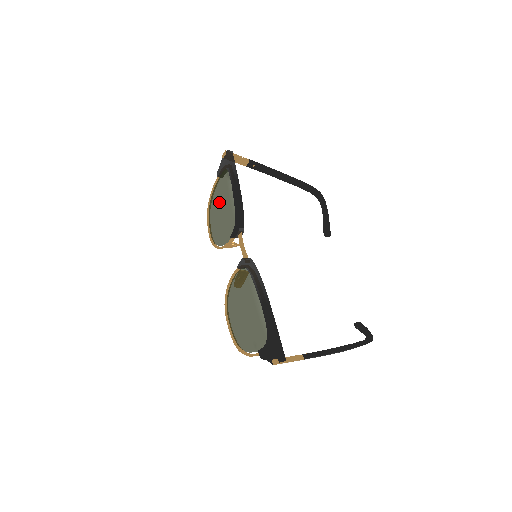
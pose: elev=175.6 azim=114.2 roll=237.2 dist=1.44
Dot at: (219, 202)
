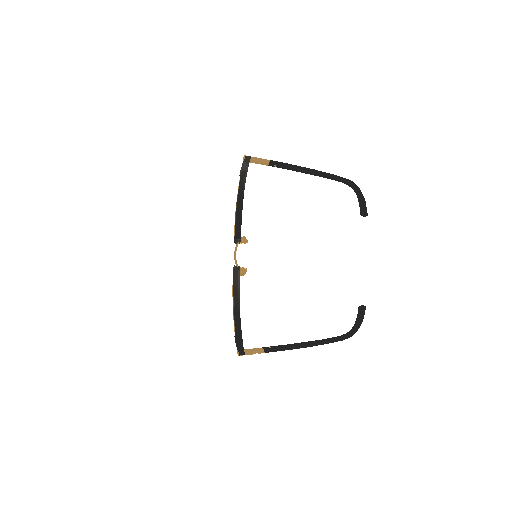
Dot at: occluded
